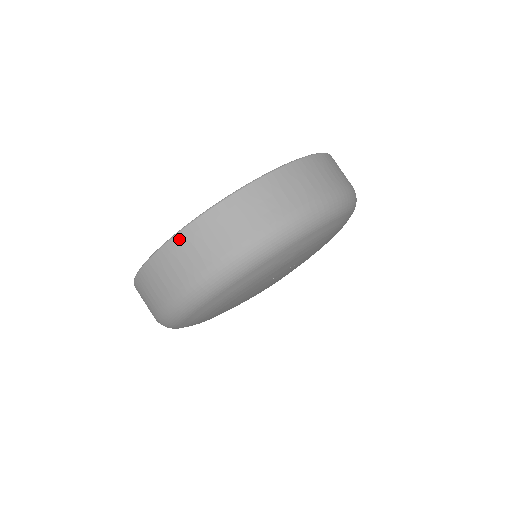
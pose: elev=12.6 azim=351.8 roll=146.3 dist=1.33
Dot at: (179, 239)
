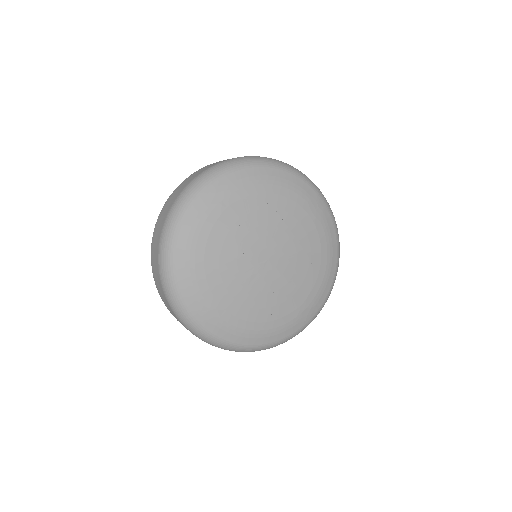
Dot at: (155, 229)
